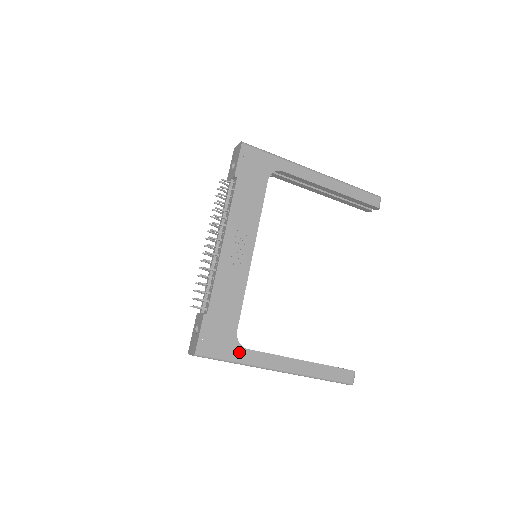
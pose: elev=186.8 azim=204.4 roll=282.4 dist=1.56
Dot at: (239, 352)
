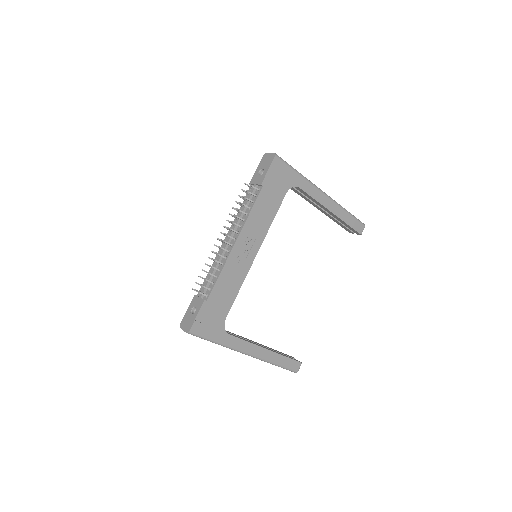
Dot at: (223, 336)
